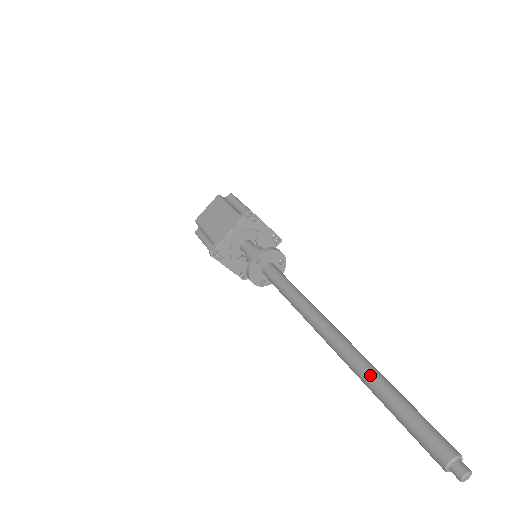
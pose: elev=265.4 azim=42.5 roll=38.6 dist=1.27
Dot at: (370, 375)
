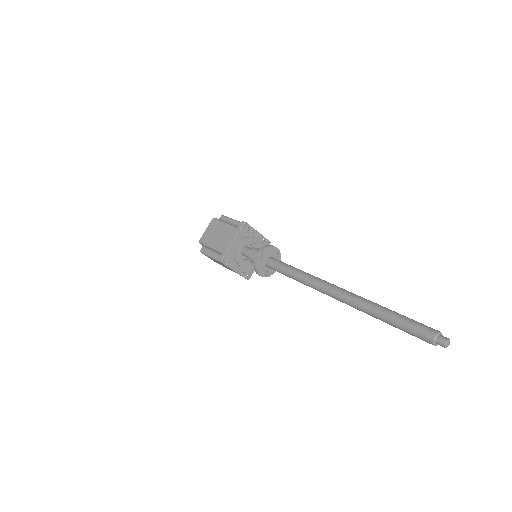
Dot at: (369, 305)
